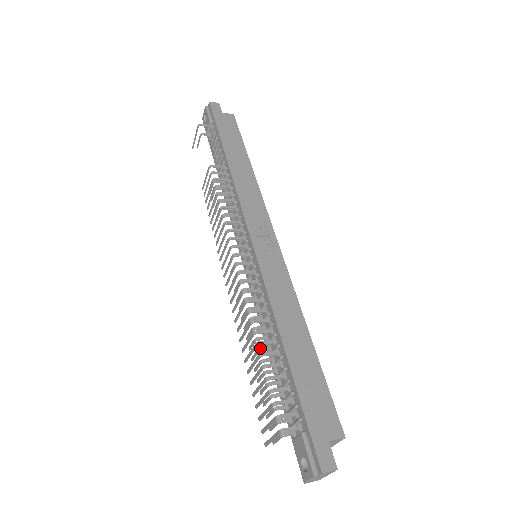
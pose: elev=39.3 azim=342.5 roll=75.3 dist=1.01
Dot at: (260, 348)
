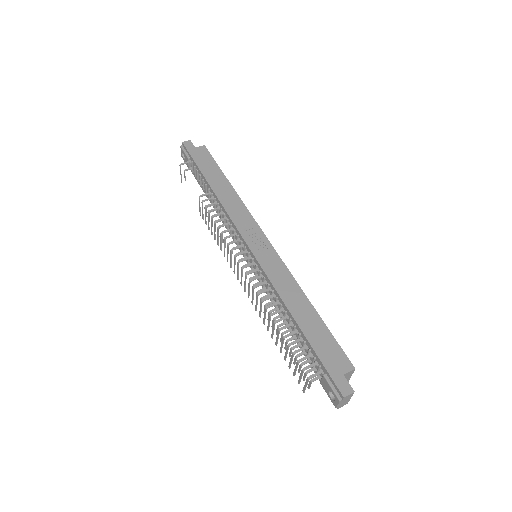
Dot at: (279, 325)
